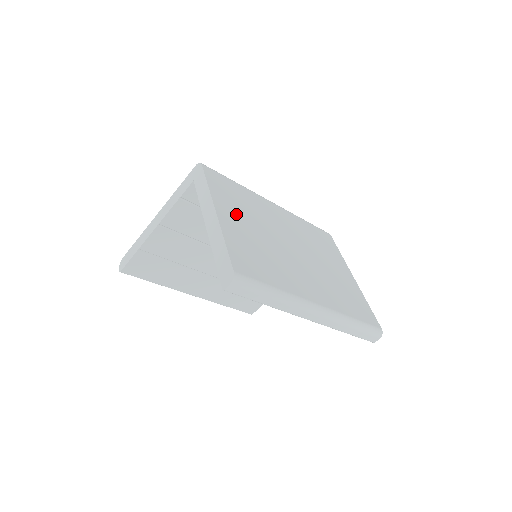
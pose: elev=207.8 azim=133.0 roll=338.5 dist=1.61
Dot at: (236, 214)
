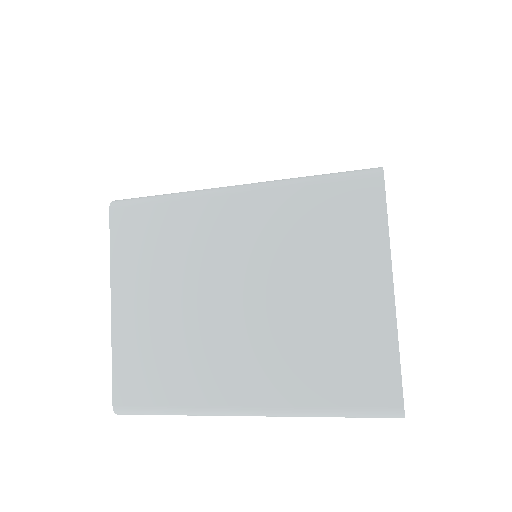
Dot at: (143, 288)
